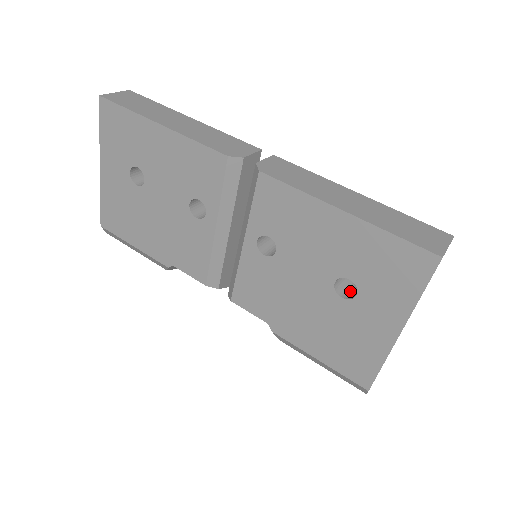
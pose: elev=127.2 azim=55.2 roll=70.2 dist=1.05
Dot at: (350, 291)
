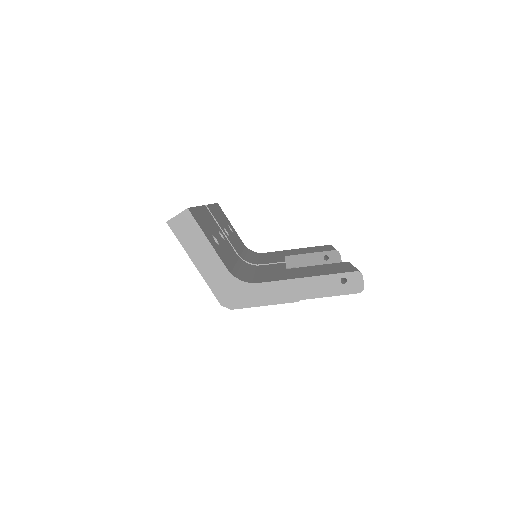
Dot at: occluded
